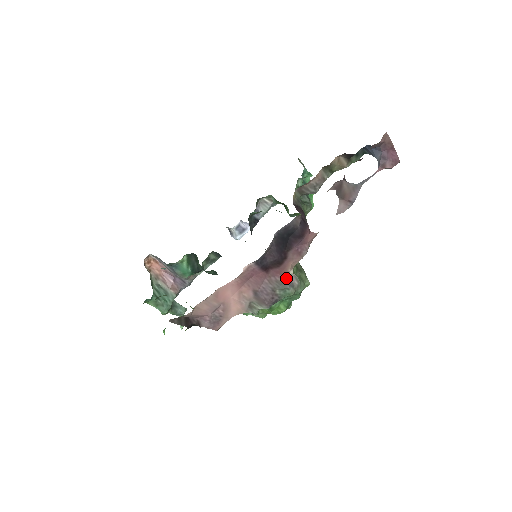
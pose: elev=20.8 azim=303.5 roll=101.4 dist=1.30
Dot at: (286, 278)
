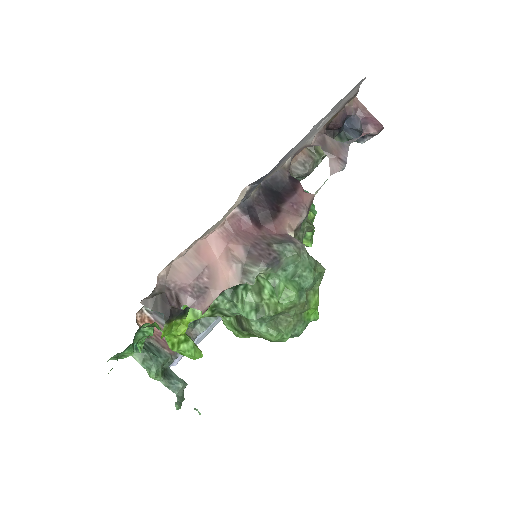
Dot at: (285, 237)
